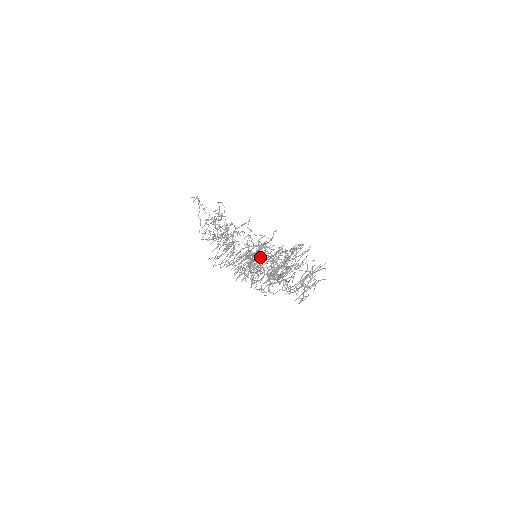
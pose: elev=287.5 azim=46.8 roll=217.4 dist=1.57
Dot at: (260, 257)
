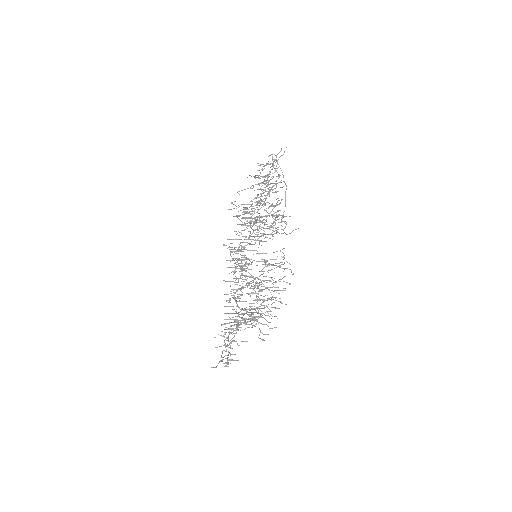
Dot at: occluded
